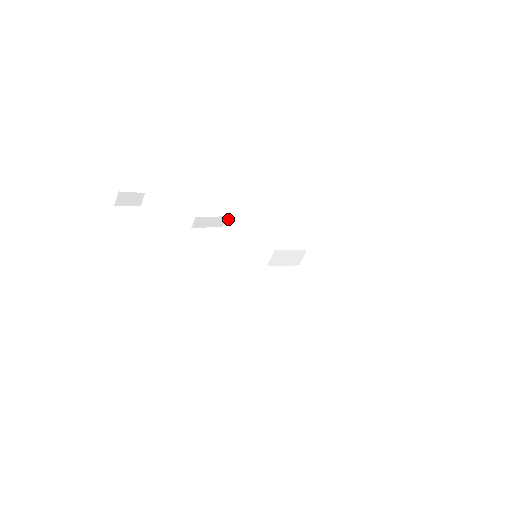
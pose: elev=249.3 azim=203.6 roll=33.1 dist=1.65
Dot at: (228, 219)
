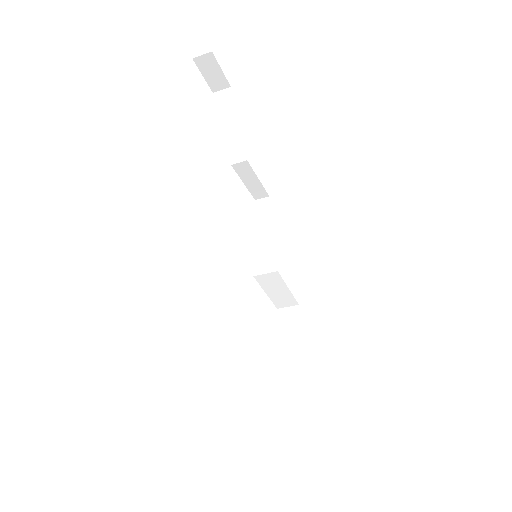
Dot at: (267, 199)
